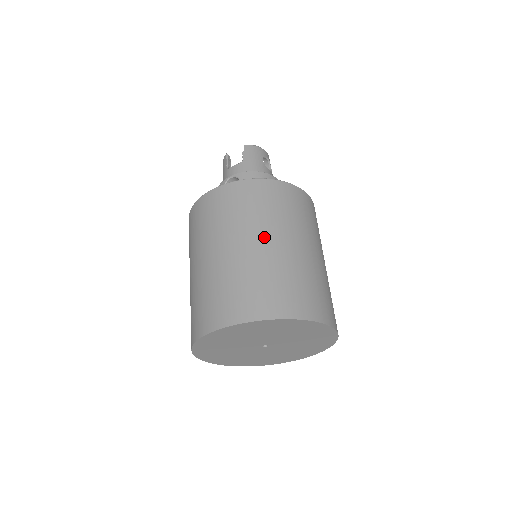
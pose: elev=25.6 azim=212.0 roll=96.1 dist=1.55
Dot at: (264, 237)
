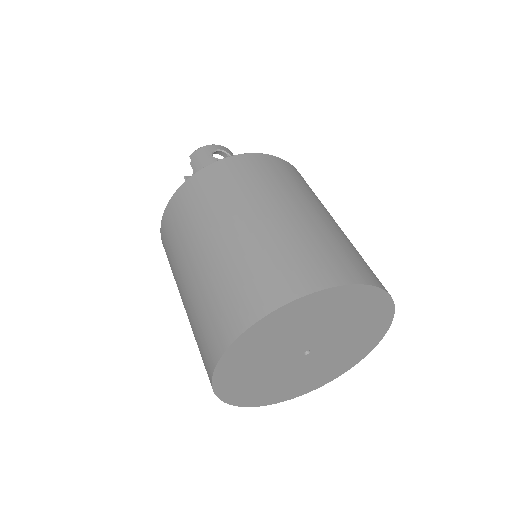
Dot at: (212, 236)
